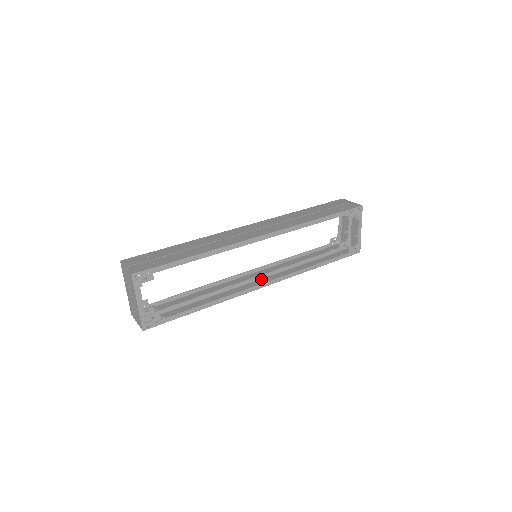
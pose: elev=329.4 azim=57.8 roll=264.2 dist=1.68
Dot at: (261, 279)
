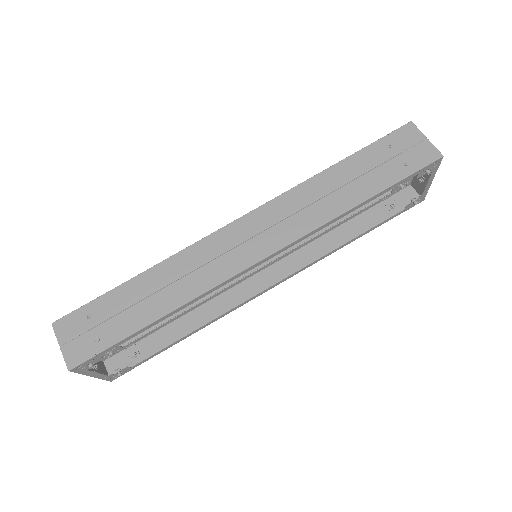
Dot at: (266, 268)
